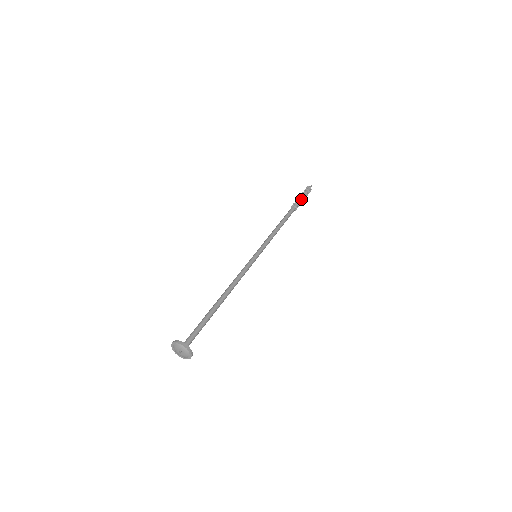
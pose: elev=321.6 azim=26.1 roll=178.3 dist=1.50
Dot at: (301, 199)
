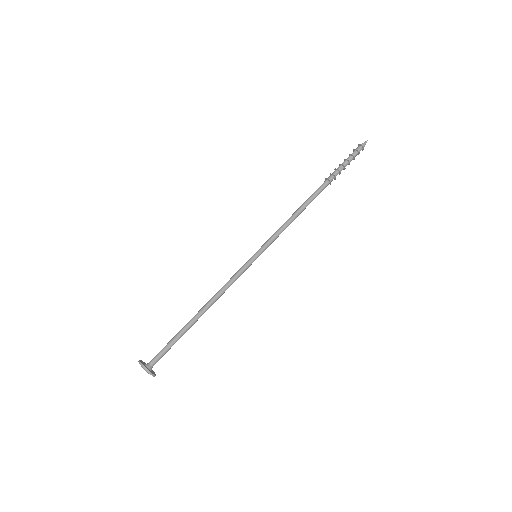
Dot at: (342, 167)
